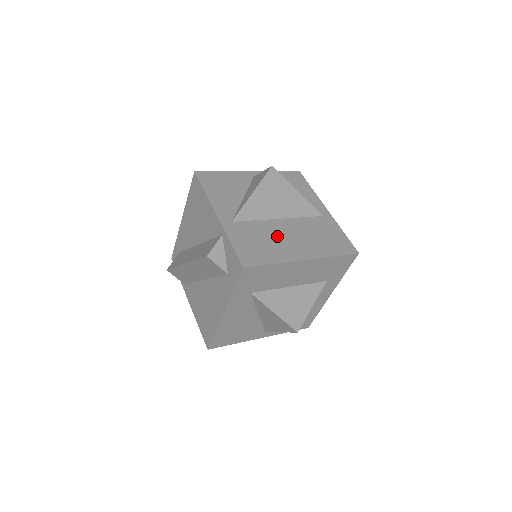
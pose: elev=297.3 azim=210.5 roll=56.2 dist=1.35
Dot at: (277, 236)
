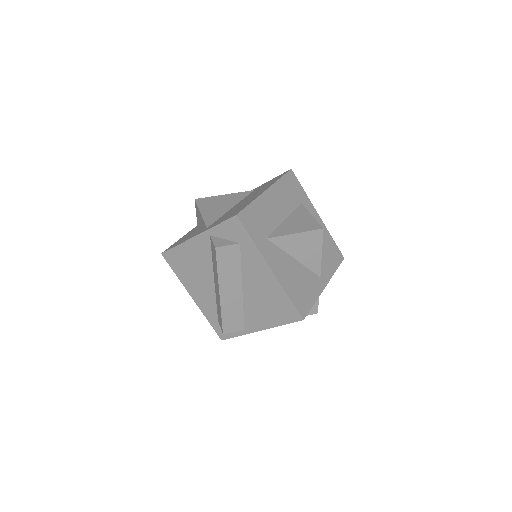
Dot at: (239, 206)
